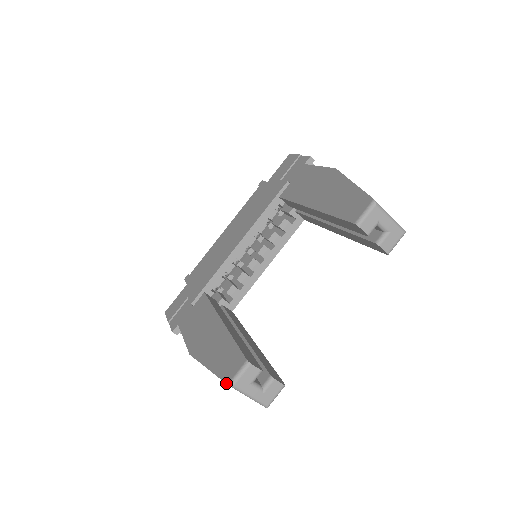
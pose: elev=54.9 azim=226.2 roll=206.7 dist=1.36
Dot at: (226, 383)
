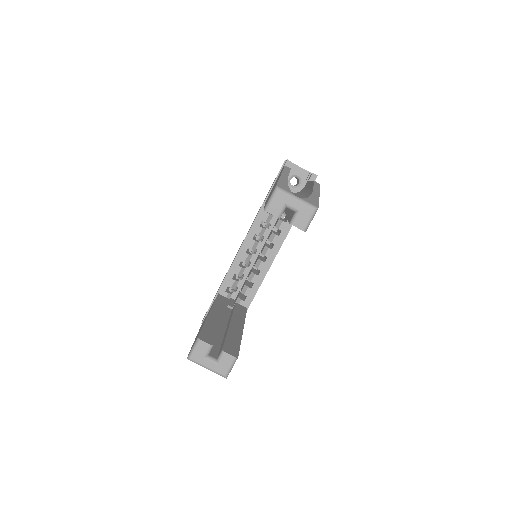
Dot at: occluded
